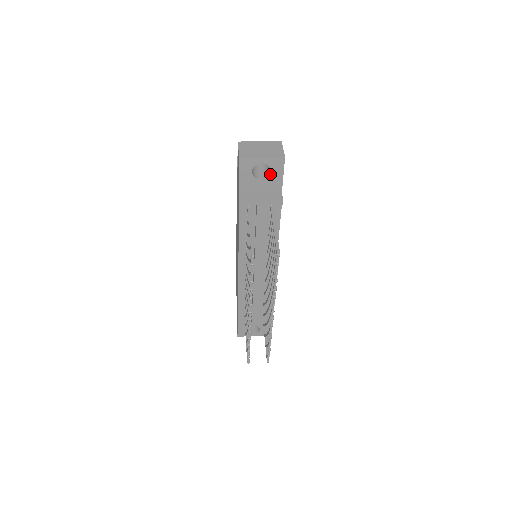
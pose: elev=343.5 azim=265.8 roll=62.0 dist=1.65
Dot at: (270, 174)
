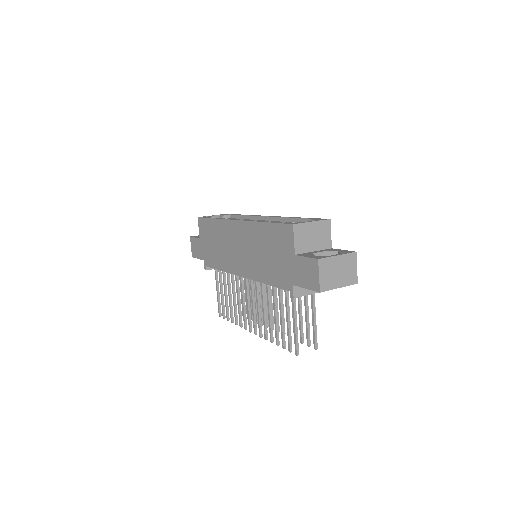
Dot at: occluded
